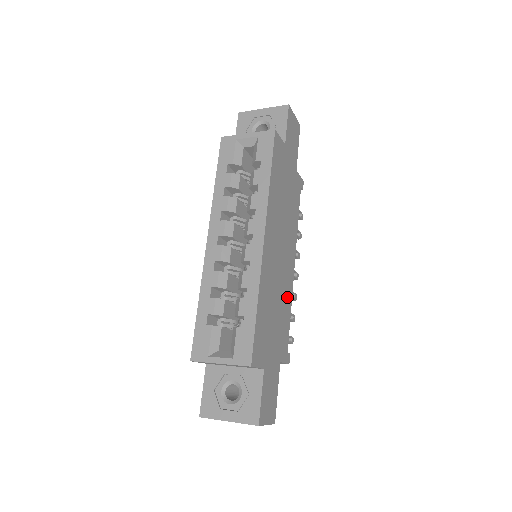
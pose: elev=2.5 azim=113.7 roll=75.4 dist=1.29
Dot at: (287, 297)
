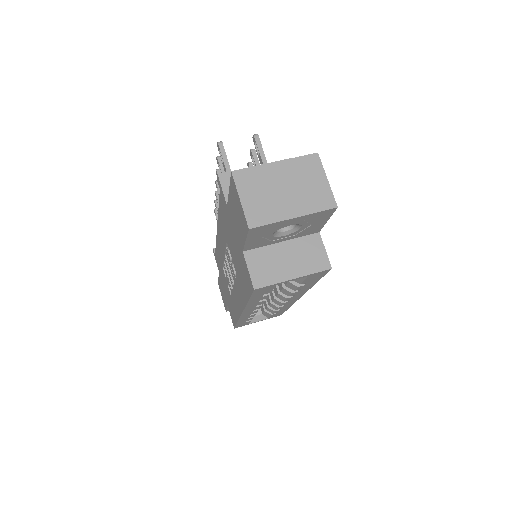
Dot at: occluded
